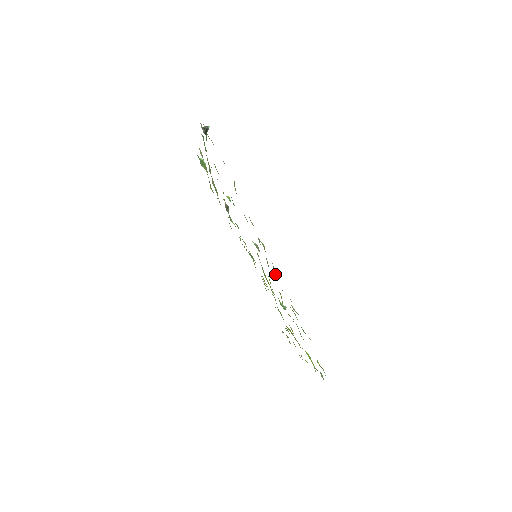
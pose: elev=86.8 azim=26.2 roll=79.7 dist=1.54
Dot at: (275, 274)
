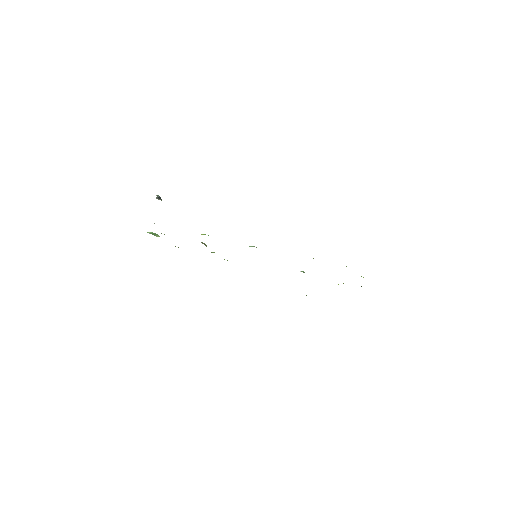
Dot at: occluded
